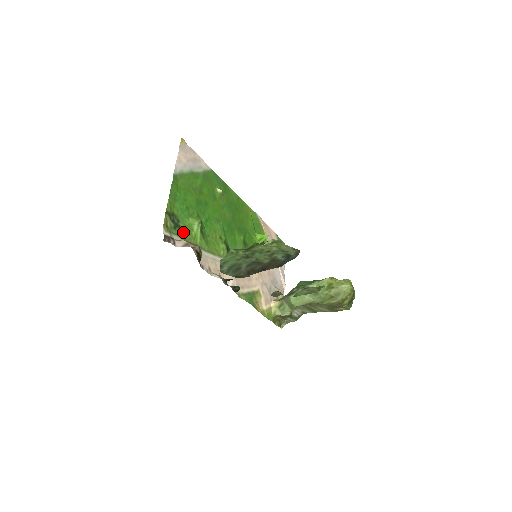
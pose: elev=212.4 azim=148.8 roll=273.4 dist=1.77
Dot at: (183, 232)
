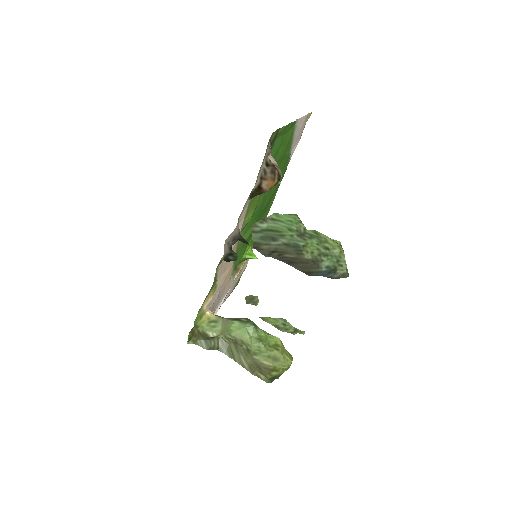
Dot at: occluded
